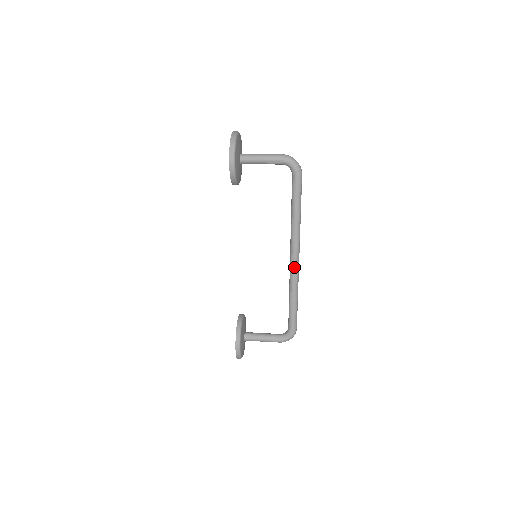
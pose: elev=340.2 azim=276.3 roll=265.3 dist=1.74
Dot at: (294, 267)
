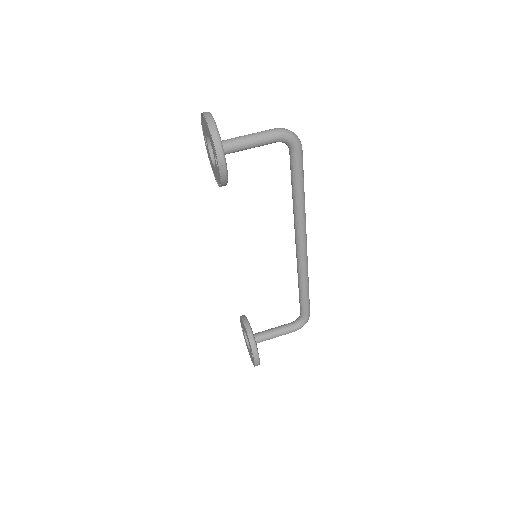
Dot at: (303, 255)
